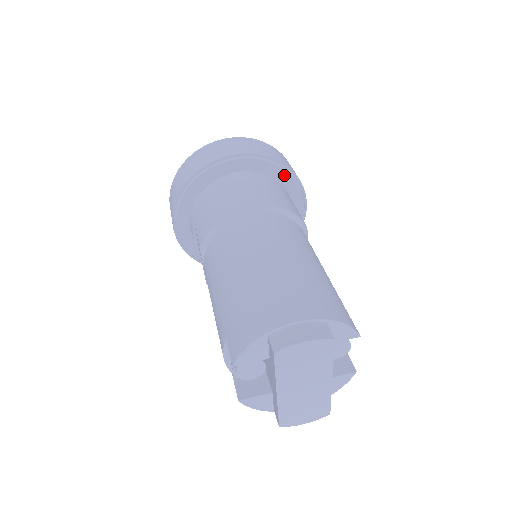
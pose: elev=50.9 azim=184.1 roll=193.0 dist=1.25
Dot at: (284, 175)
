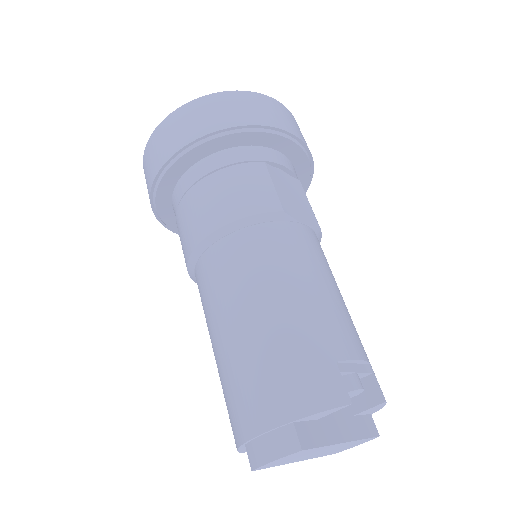
Dot at: (237, 138)
